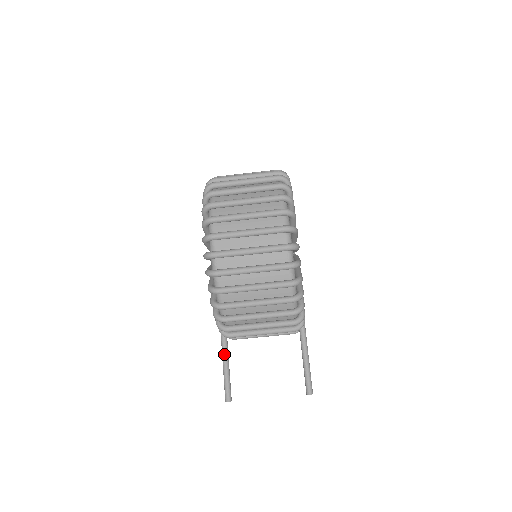
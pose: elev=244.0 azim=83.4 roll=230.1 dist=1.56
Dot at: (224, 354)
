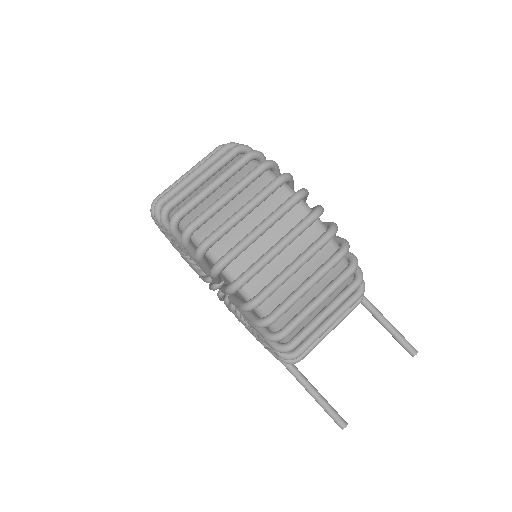
Dot at: (303, 382)
